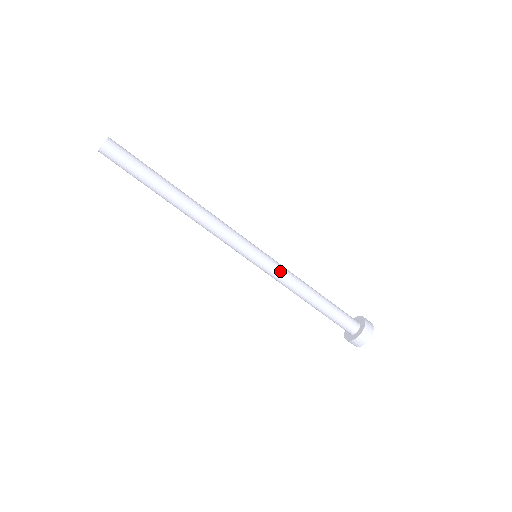
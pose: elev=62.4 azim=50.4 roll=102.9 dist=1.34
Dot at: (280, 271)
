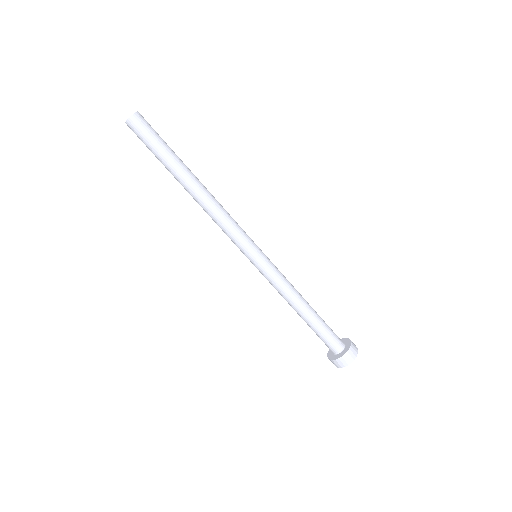
Dot at: (278, 274)
